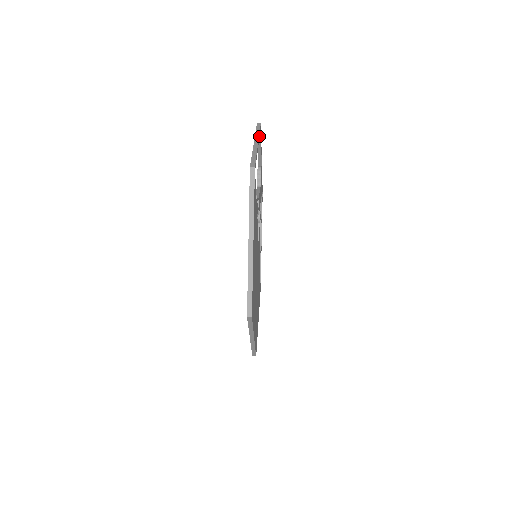
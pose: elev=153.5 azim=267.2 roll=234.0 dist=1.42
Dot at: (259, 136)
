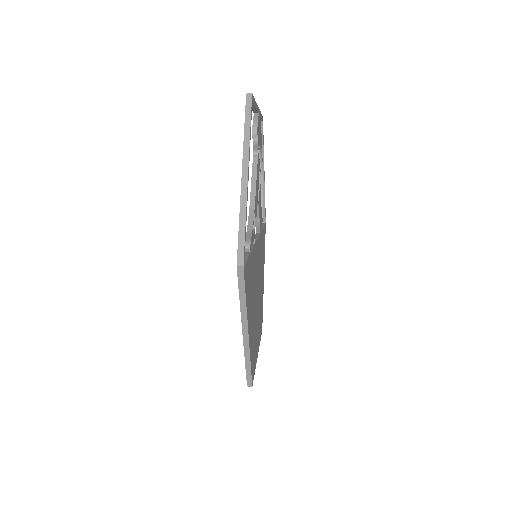
Dot at: (250, 139)
